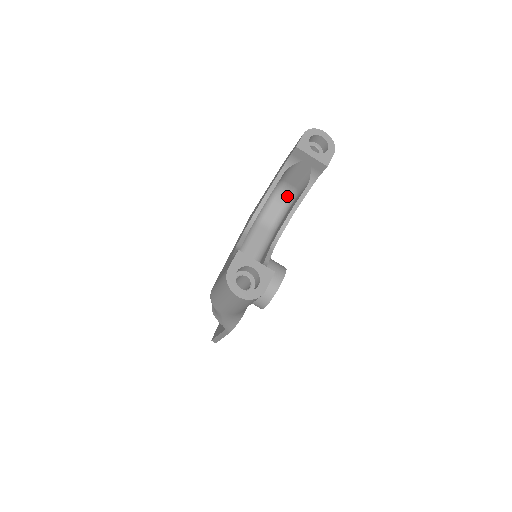
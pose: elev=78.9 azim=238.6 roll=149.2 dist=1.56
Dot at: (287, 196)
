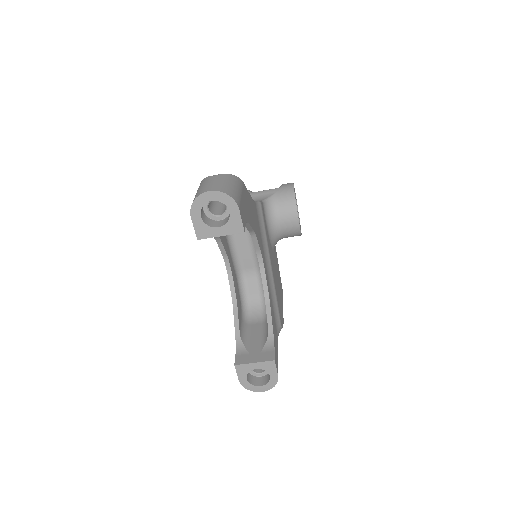
Dot at: occluded
